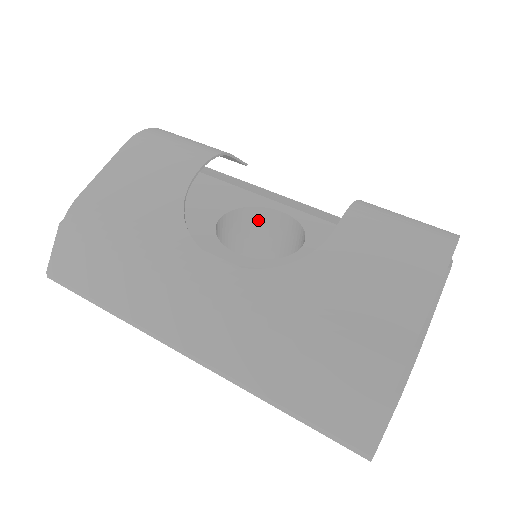
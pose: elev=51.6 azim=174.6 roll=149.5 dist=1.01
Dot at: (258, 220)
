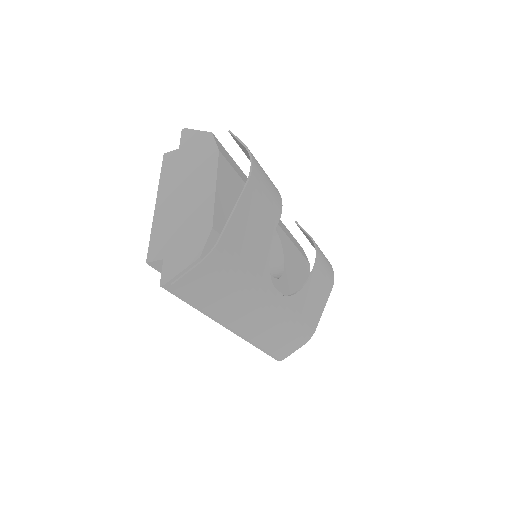
Dot at: occluded
